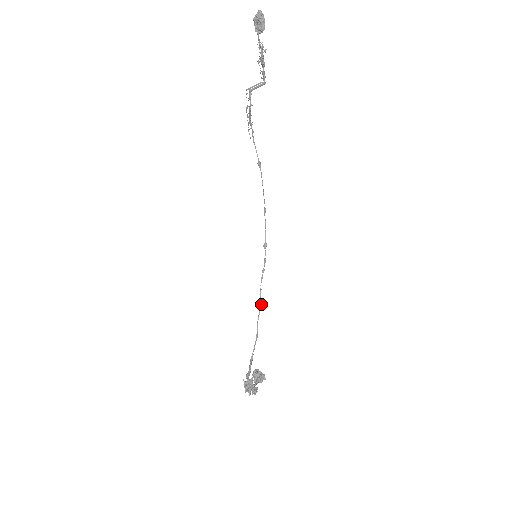
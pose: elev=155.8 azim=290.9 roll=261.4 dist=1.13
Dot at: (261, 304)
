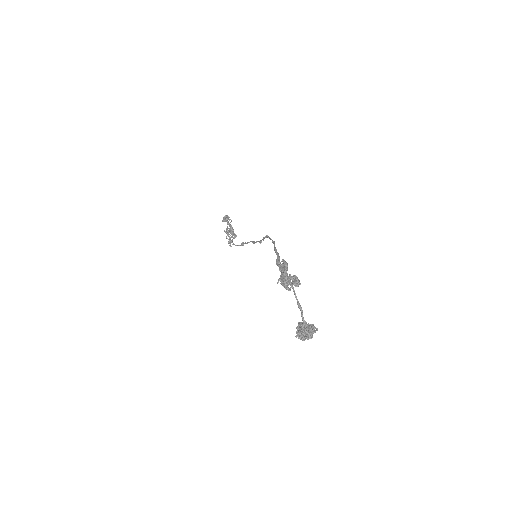
Dot at: occluded
